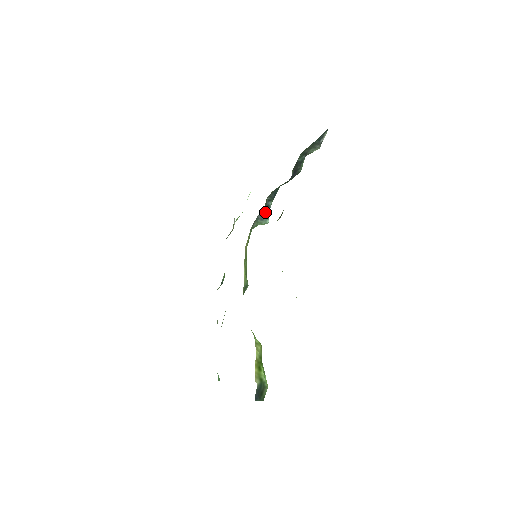
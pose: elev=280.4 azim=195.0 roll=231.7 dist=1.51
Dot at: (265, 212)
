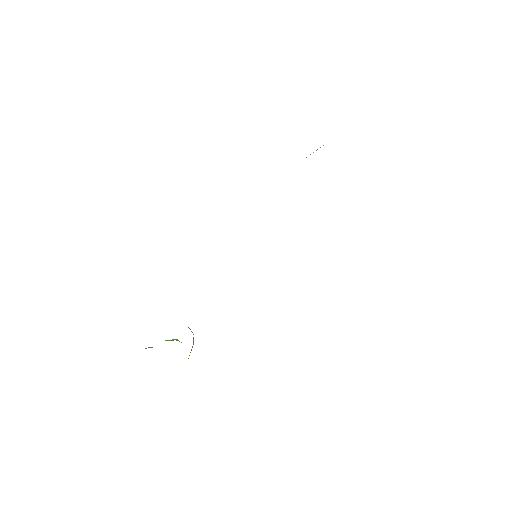
Dot at: occluded
